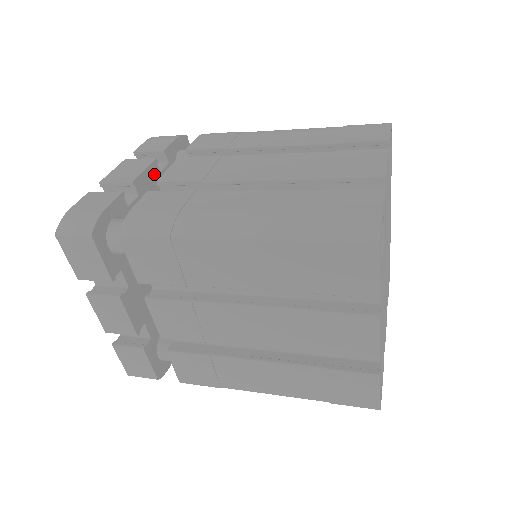
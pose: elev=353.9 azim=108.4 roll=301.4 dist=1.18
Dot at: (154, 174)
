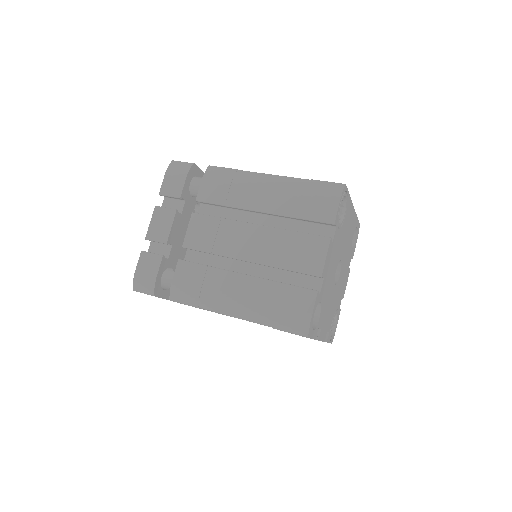
Dot at: (178, 220)
